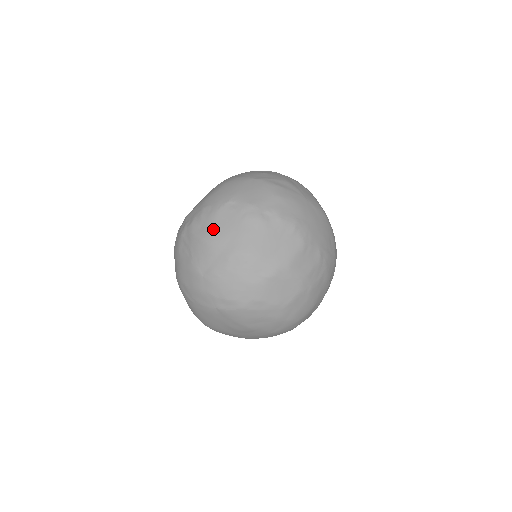
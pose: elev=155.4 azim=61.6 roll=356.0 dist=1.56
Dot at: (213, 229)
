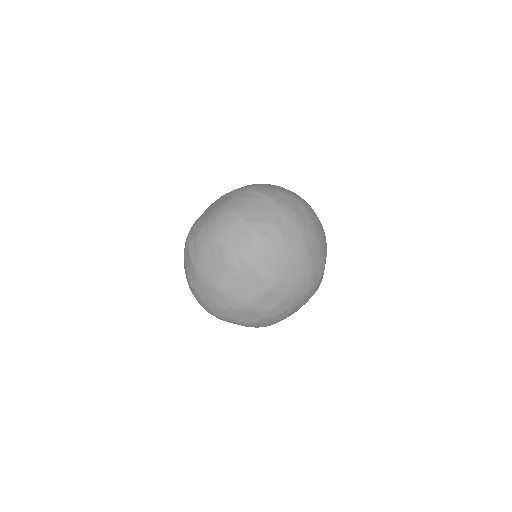
Dot at: (199, 260)
